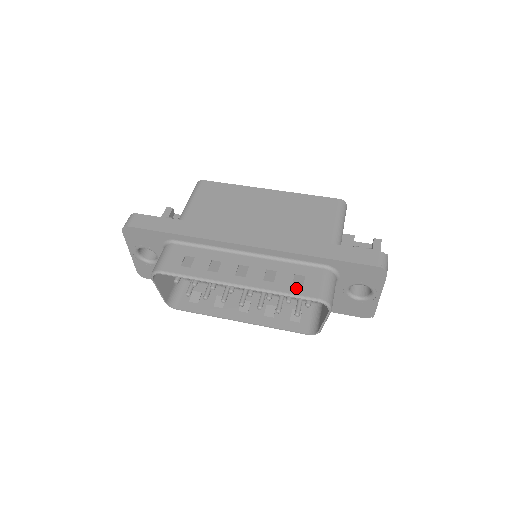
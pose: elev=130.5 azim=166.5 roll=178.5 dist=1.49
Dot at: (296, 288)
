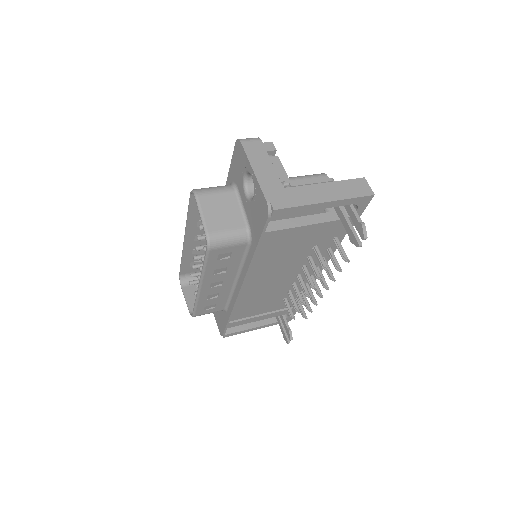
Dot at: occluded
